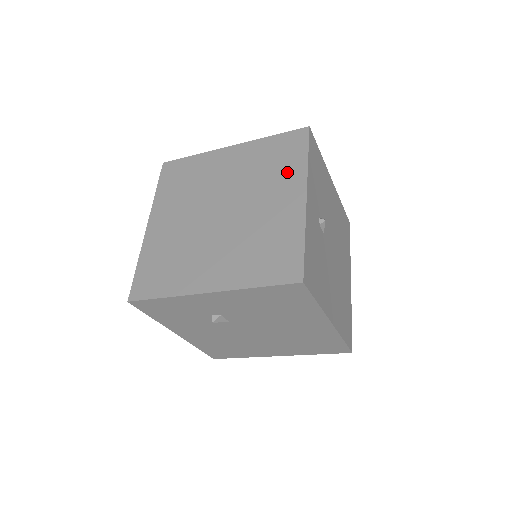
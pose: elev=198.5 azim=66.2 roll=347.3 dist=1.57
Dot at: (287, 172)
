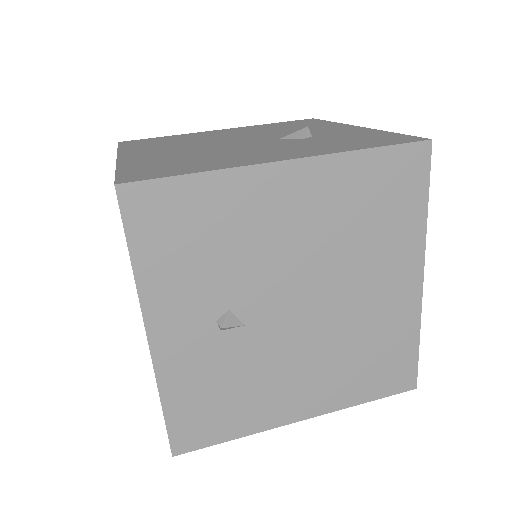
Dot at: occluded
